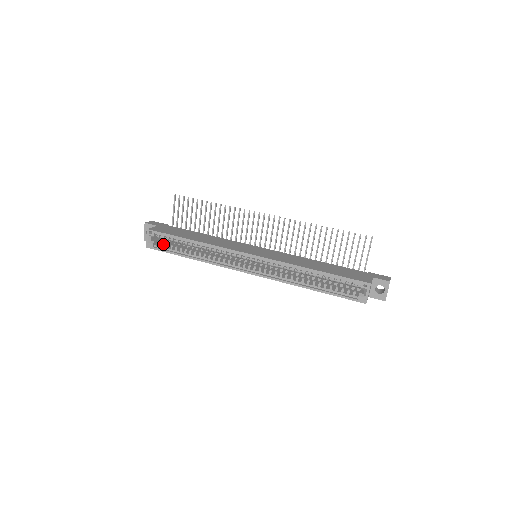
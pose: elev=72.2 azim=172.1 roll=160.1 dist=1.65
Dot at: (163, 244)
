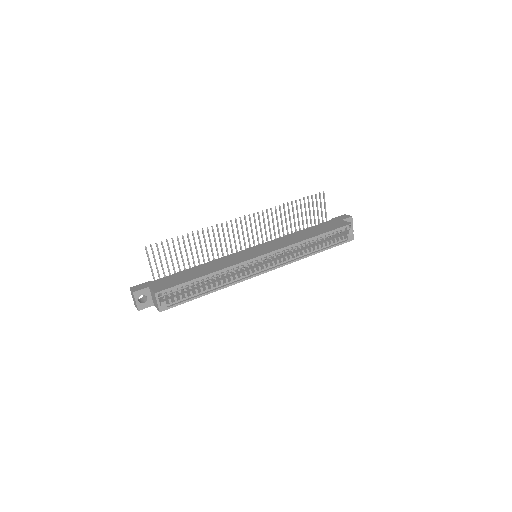
Dot at: (176, 298)
